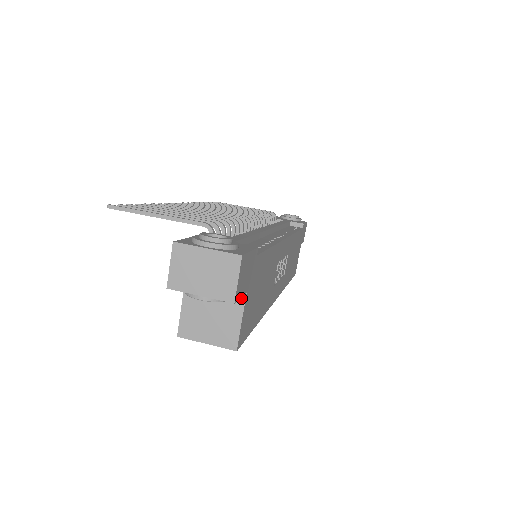
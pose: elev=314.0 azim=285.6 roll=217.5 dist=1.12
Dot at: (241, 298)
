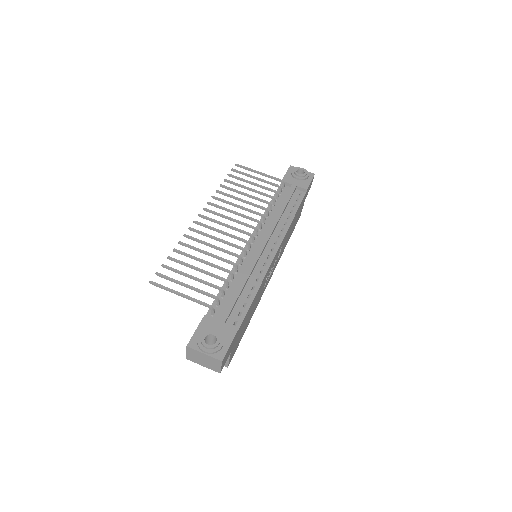
Dot at: occluded
